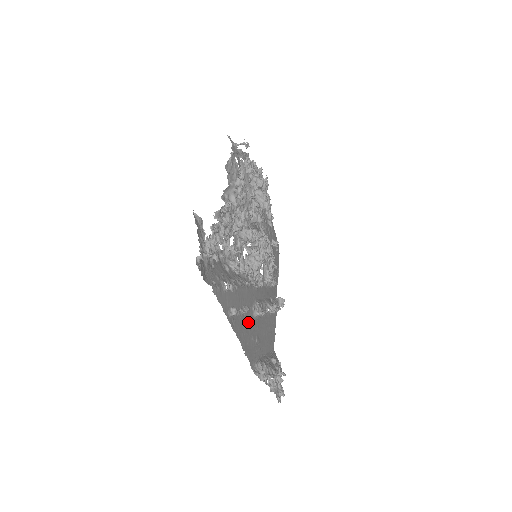
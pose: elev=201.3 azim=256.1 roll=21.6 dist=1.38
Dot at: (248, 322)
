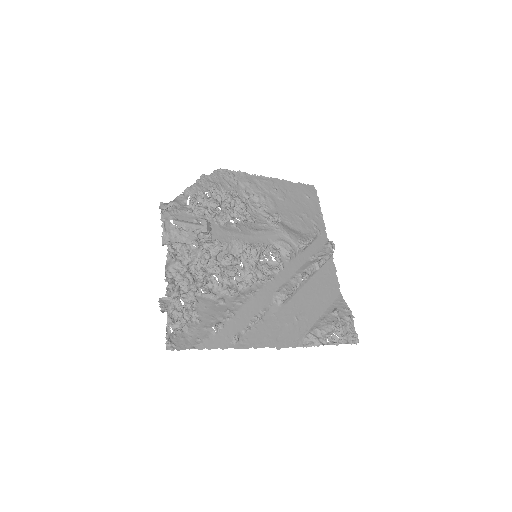
Dot at: (272, 319)
